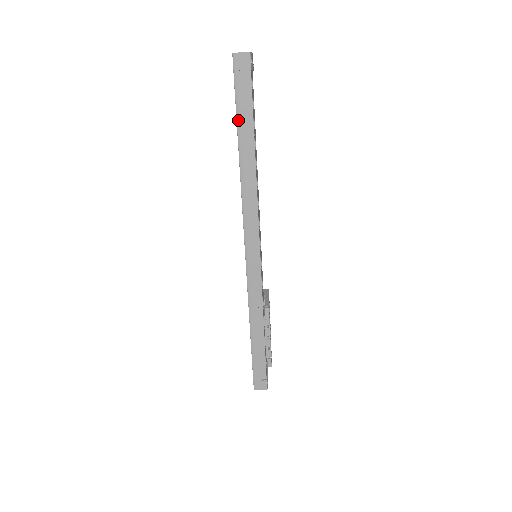
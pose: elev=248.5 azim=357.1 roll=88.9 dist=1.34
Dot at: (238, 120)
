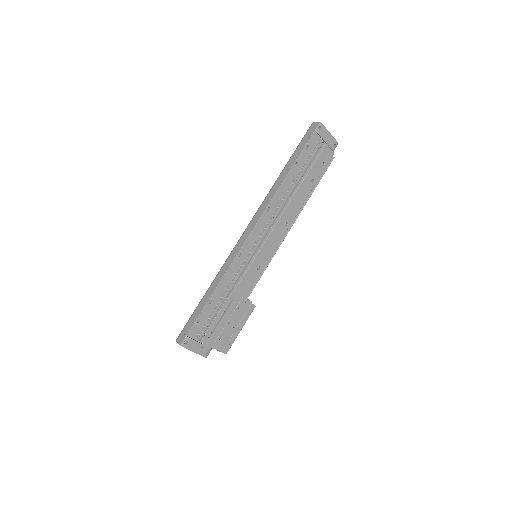
Dot at: (293, 154)
